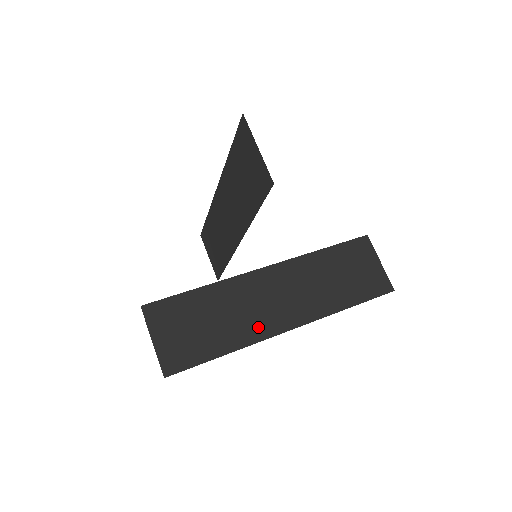
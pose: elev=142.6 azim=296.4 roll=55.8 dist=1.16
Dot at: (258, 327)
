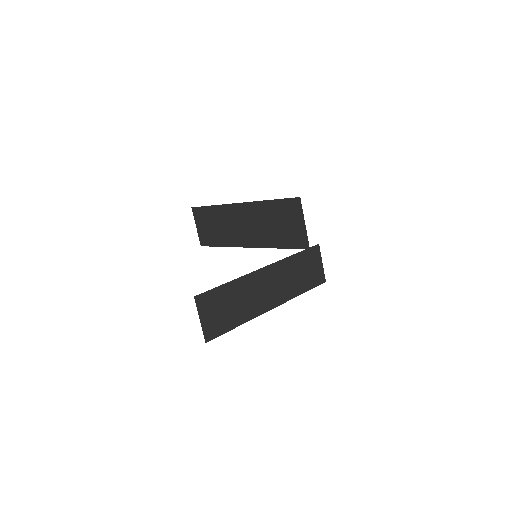
Dot at: (256, 308)
